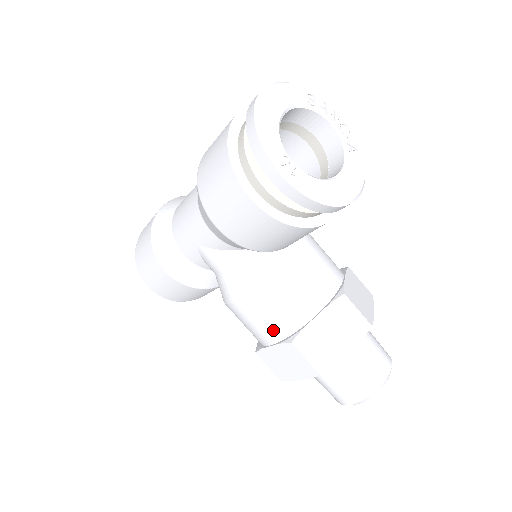
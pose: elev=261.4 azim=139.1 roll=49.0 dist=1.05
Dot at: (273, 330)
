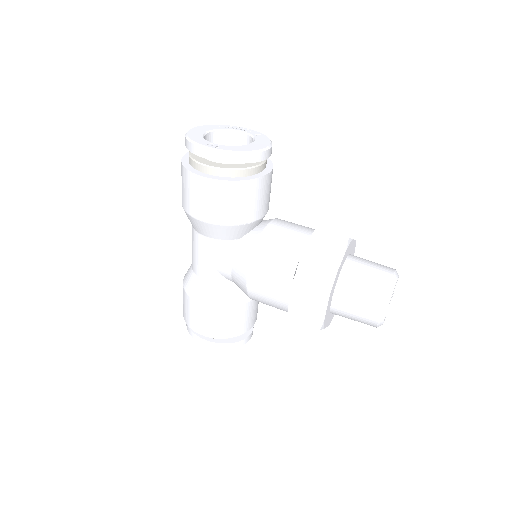
Dot at: (282, 280)
